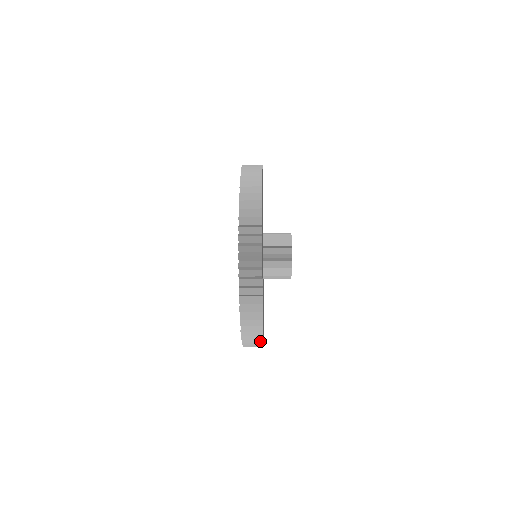
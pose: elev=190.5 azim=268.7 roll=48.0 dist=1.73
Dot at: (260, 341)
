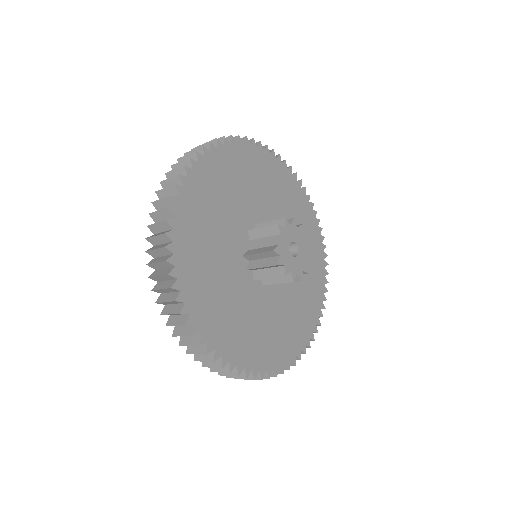
Dot at: (190, 333)
